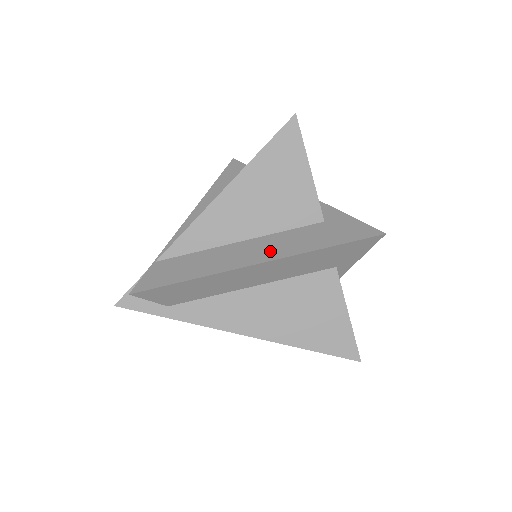
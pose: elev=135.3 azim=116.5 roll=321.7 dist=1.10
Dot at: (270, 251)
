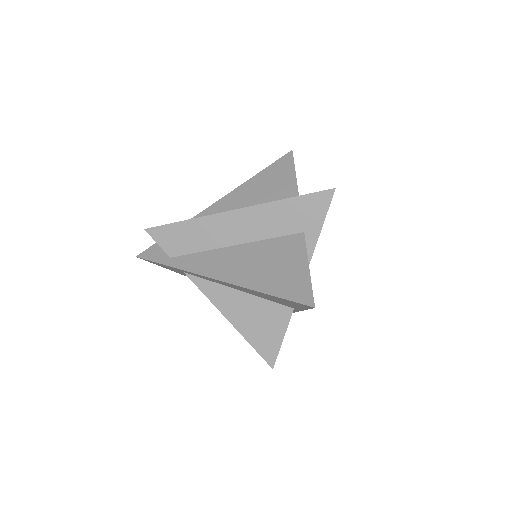
Dot at: occluded
